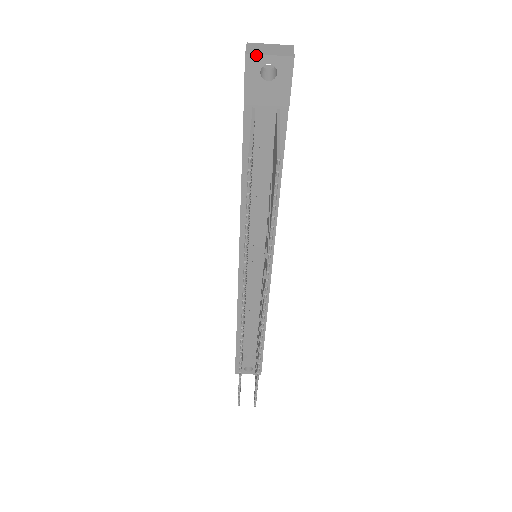
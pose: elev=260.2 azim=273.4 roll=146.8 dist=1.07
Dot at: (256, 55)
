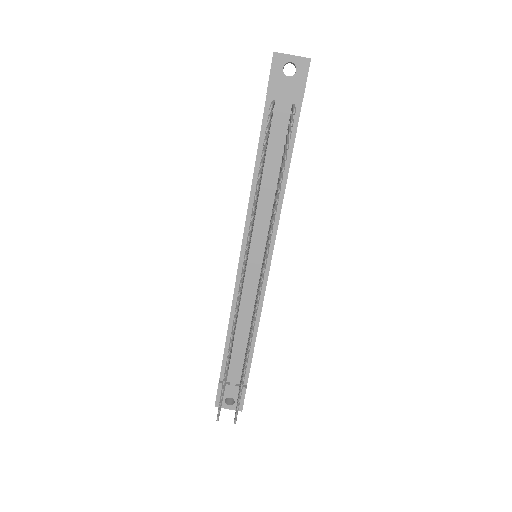
Dot at: (282, 54)
